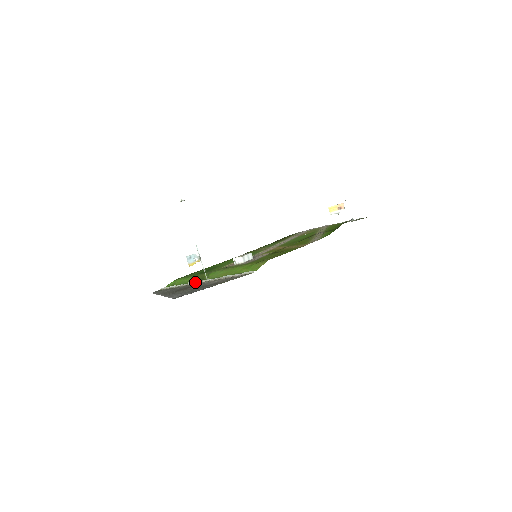
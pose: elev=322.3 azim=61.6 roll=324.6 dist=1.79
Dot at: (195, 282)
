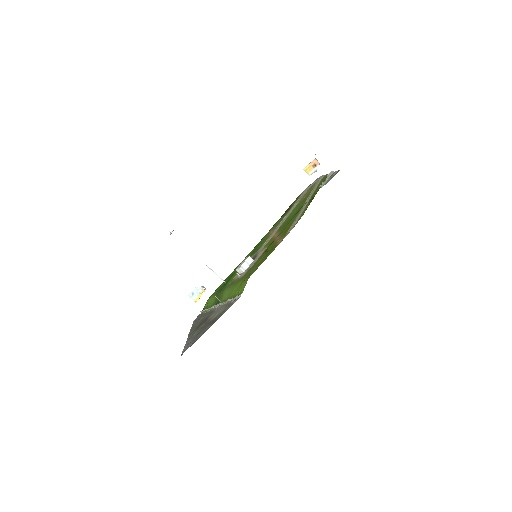
Dot at: (214, 306)
